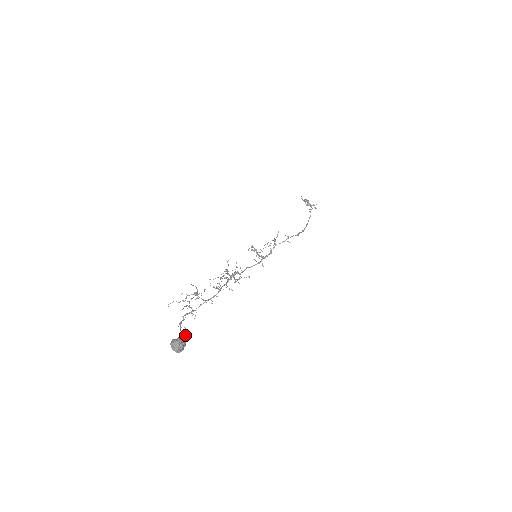
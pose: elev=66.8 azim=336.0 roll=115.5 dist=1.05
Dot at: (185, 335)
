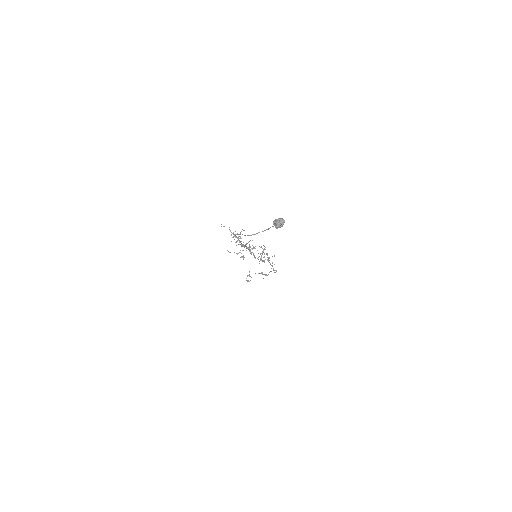
Dot at: occluded
